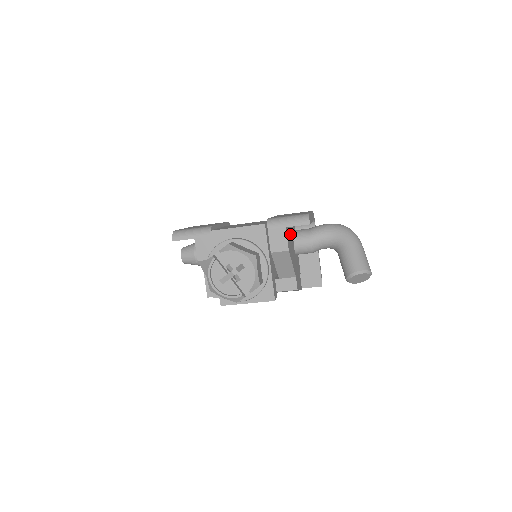
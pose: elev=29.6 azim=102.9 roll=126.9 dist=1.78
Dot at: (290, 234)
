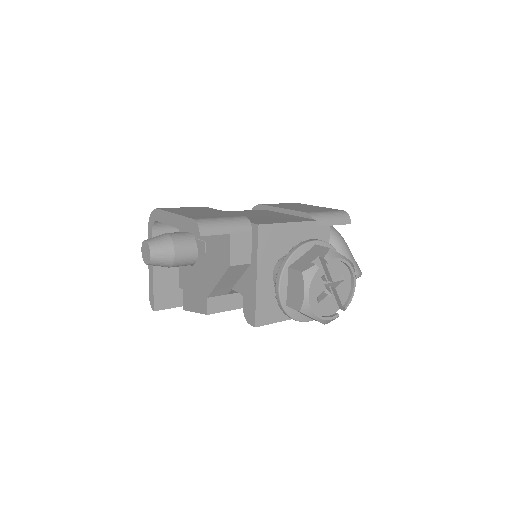
Dot at: occluded
